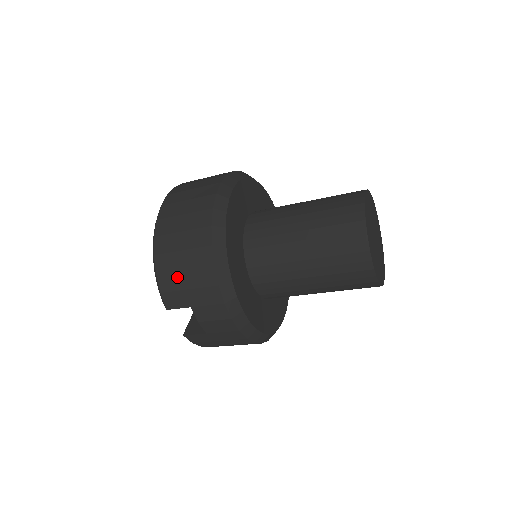
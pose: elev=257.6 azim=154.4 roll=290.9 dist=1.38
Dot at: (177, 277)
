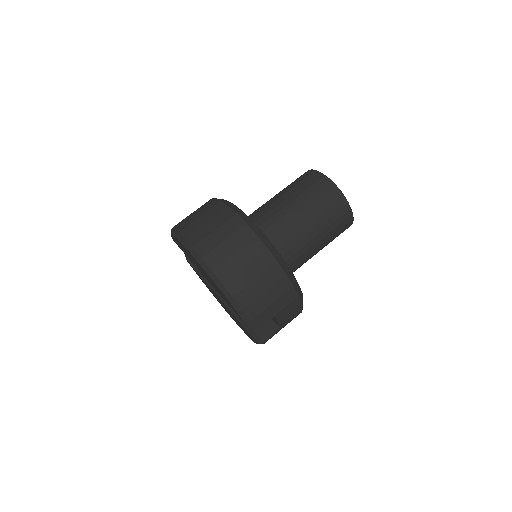
Dot at: (260, 301)
